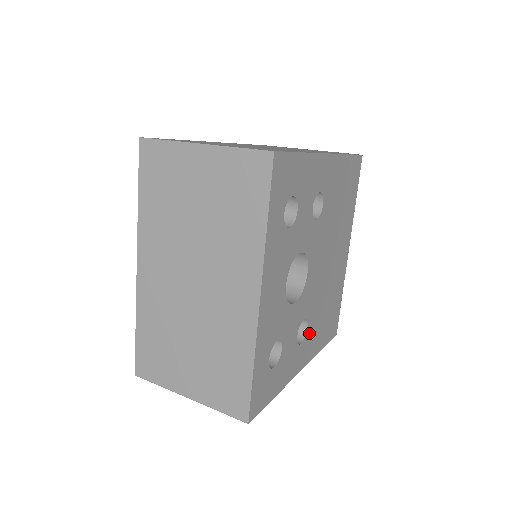
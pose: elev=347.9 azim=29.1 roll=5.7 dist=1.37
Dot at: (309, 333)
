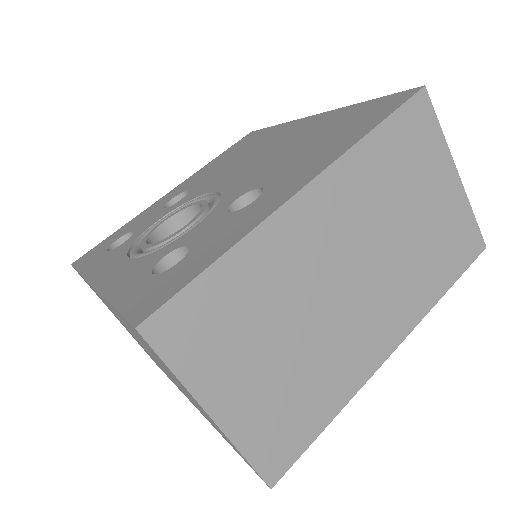
Dot at: occluded
